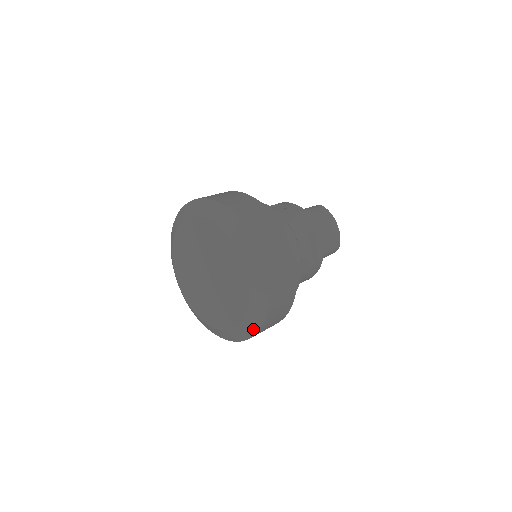
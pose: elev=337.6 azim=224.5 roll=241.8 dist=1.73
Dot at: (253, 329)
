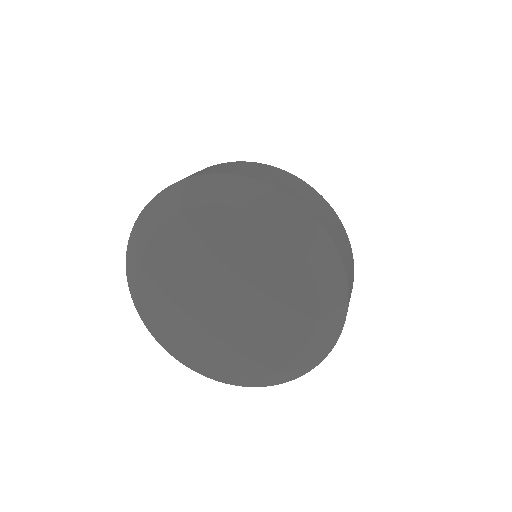
Dot at: (229, 381)
